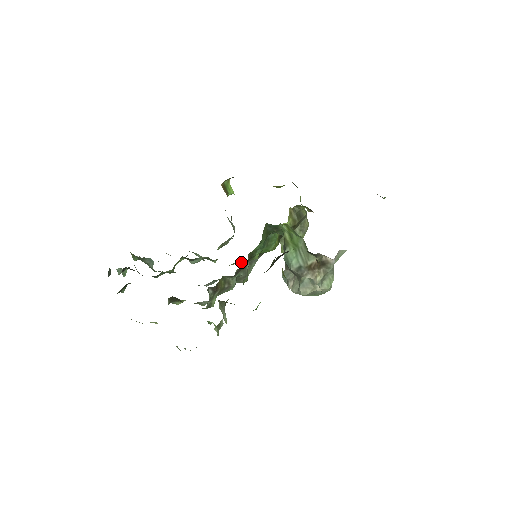
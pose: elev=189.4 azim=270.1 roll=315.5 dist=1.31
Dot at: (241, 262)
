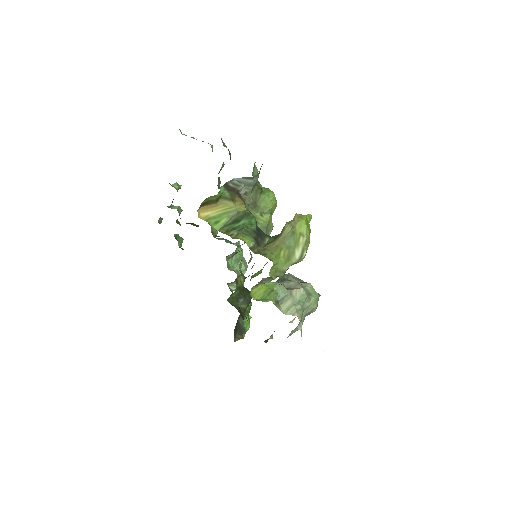
Dot at: occluded
